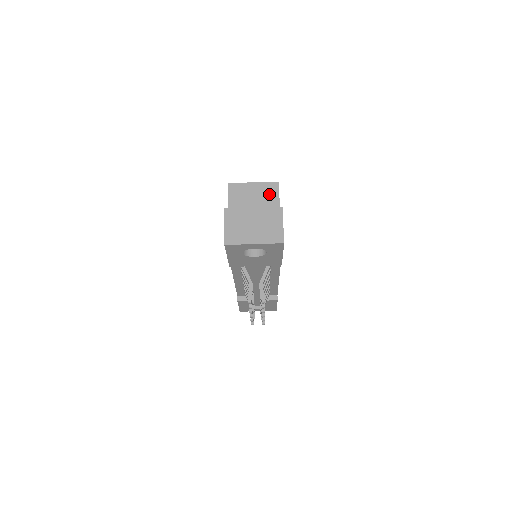
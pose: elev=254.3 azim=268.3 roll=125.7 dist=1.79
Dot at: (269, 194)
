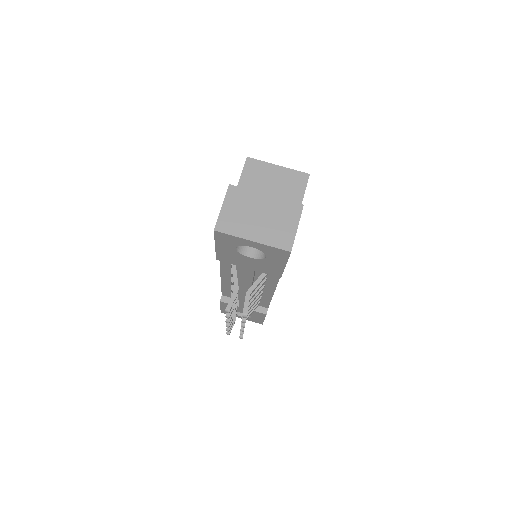
Dot at: (293, 185)
